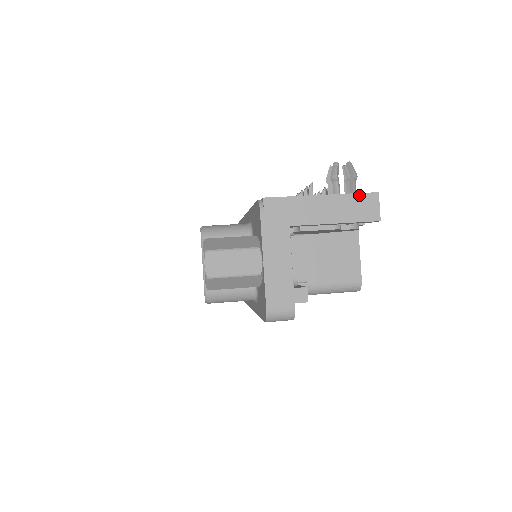
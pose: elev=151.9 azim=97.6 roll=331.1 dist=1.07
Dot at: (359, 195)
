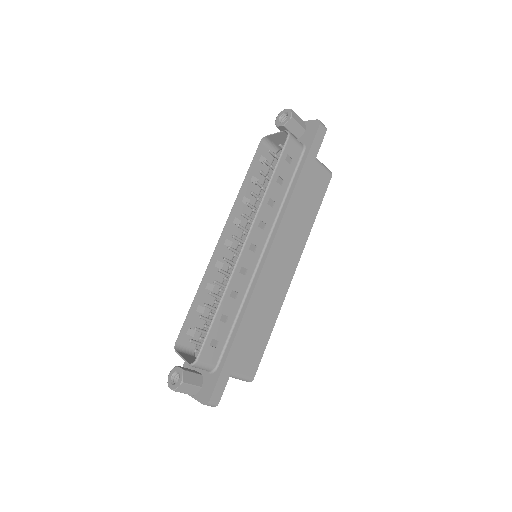
Dot at: occluded
